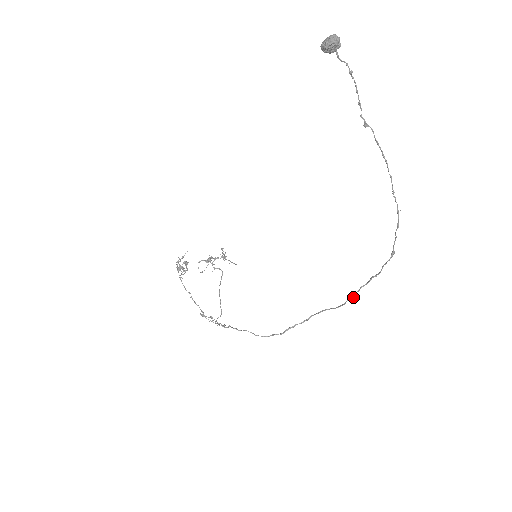
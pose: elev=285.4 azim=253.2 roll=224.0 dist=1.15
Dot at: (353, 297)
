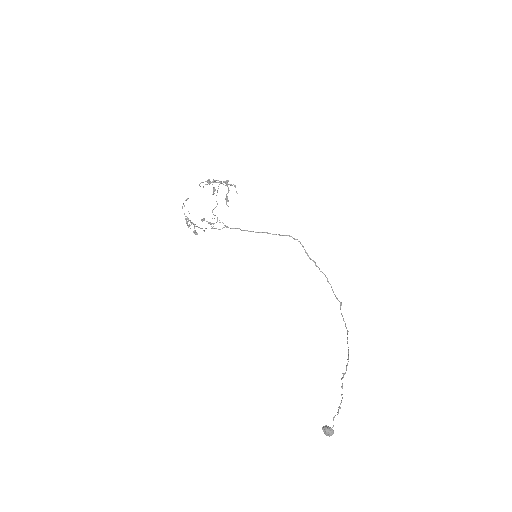
Dot at: occluded
